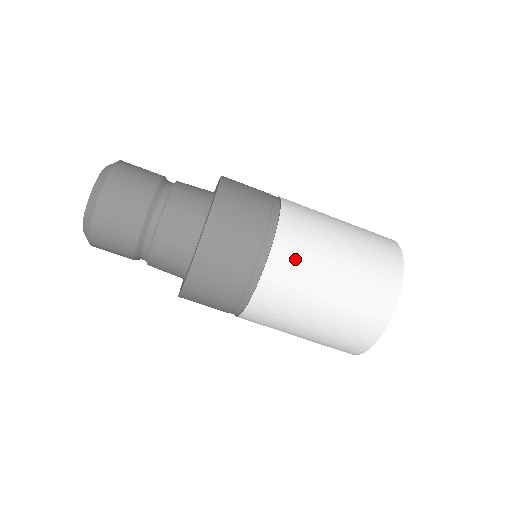
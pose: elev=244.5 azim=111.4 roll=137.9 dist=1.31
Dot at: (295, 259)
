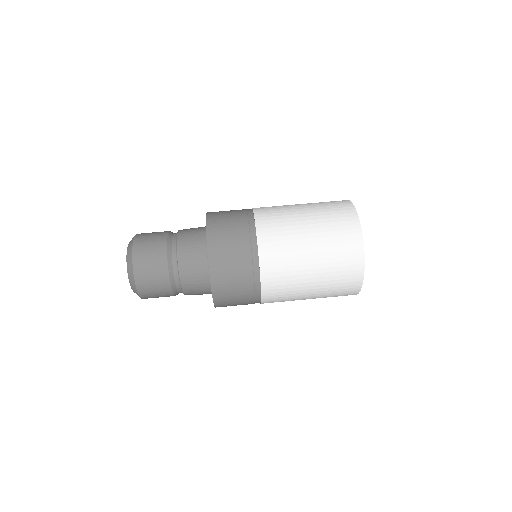
Dot at: (274, 222)
